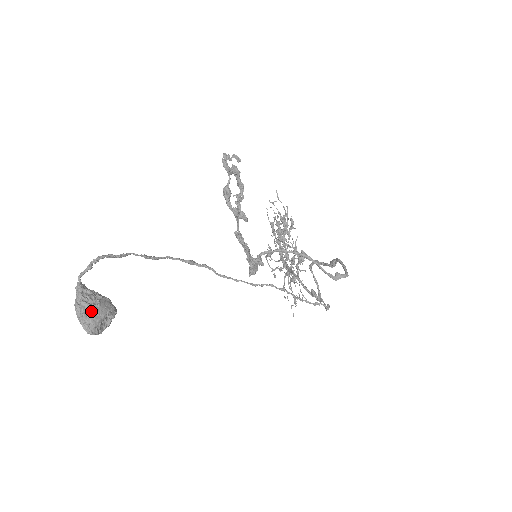
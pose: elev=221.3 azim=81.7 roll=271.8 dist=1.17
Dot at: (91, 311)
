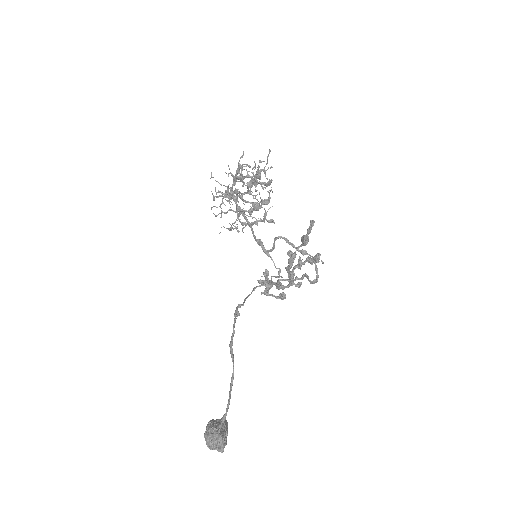
Dot at: (225, 444)
